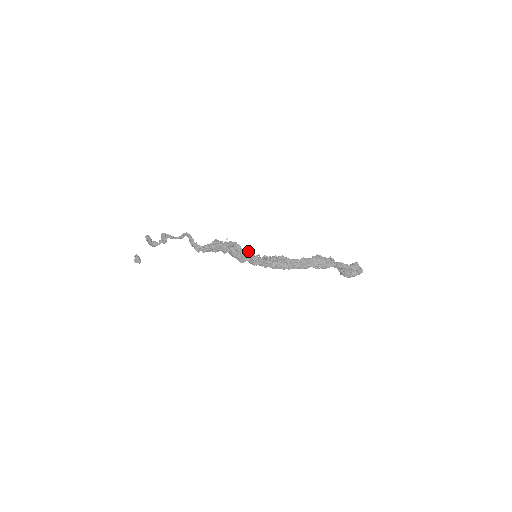
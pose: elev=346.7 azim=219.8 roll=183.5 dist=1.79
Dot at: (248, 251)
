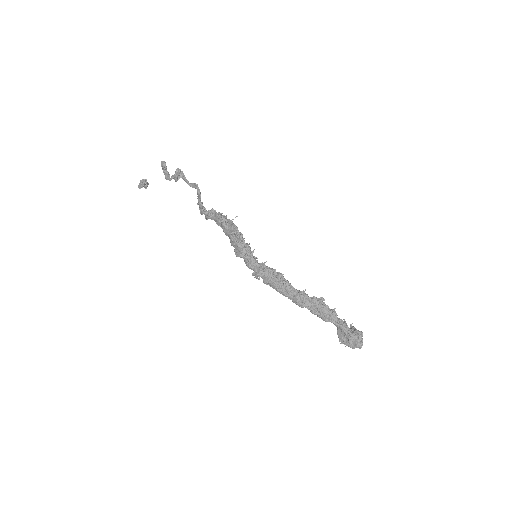
Dot at: (248, 247)
